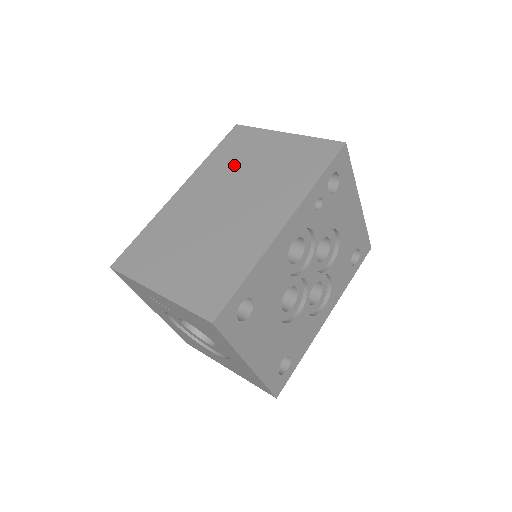
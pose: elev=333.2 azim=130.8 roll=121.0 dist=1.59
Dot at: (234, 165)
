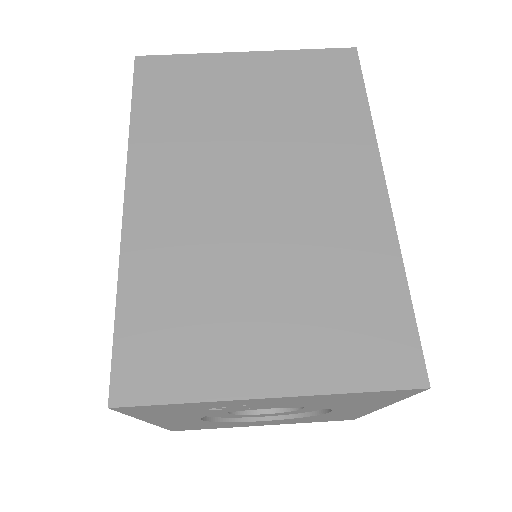
Dot at: (202, 123)
